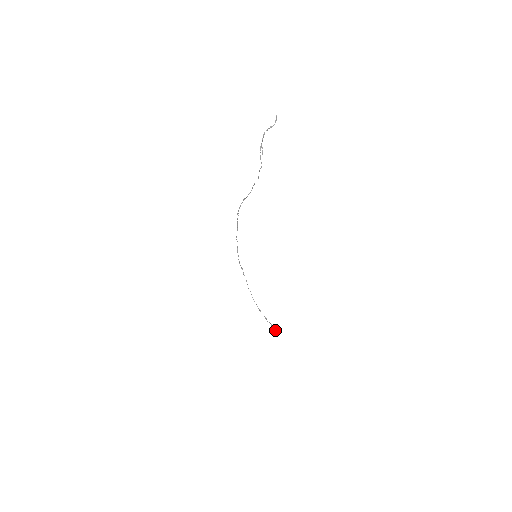
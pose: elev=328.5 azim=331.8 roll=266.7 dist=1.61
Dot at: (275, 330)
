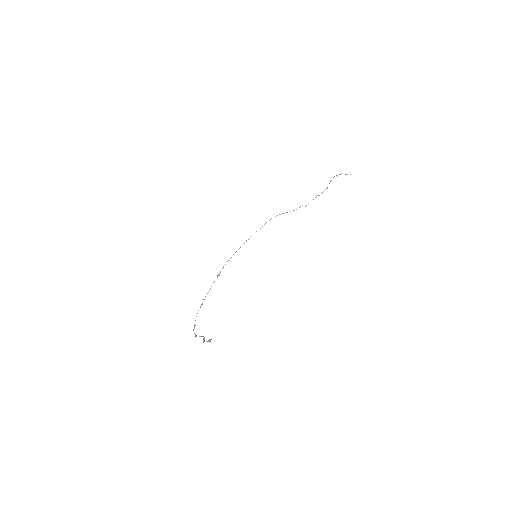
Dot at: occluded
